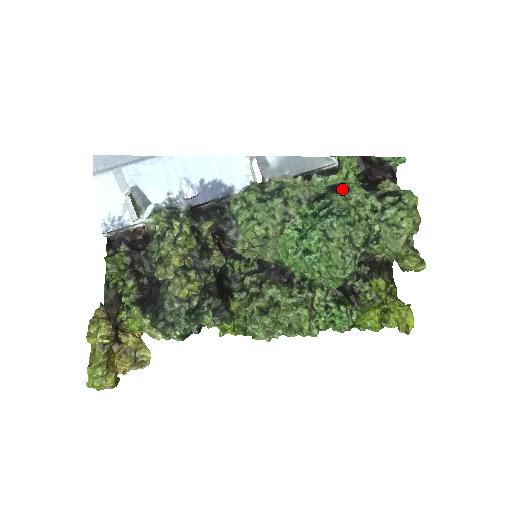
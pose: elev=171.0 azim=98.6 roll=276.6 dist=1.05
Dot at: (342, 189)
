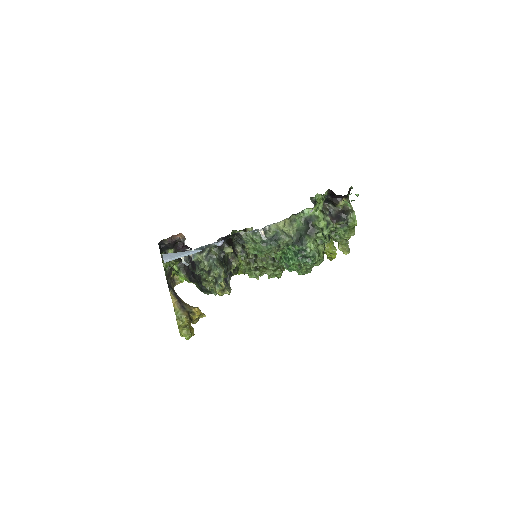
Dot at: (314, 232)
